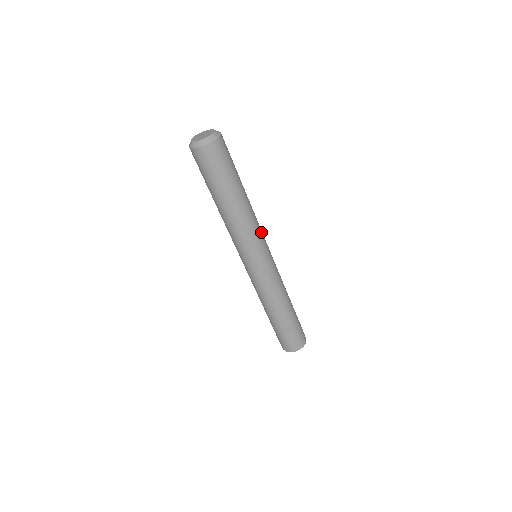
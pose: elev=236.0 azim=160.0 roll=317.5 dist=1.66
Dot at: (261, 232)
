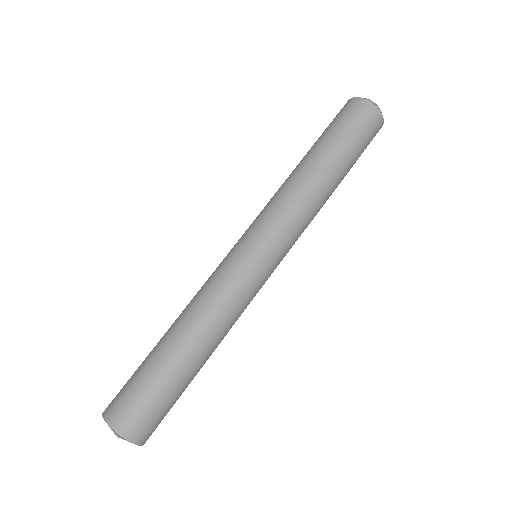
Dot at: (290, 225)
